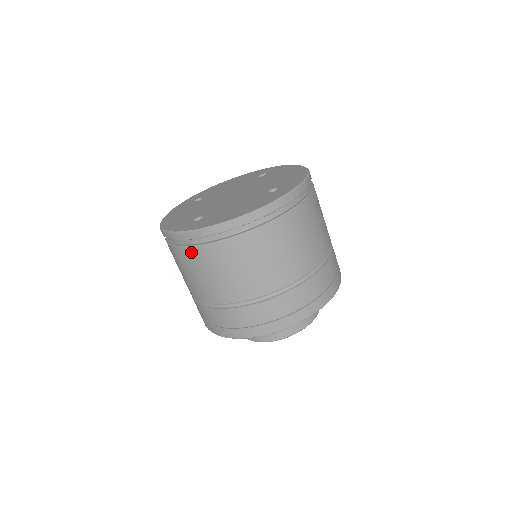
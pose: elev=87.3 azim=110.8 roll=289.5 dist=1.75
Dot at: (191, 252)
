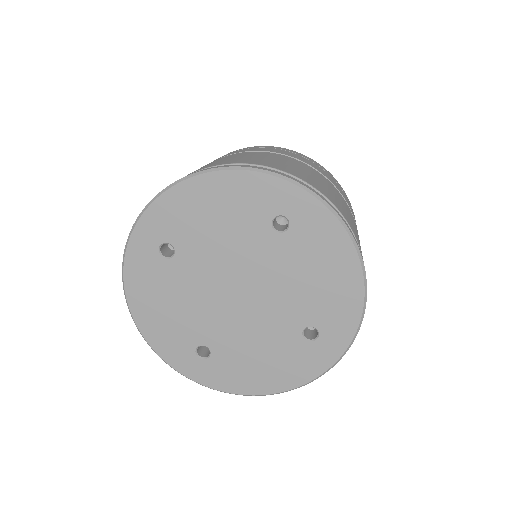
Dot at: occluded
